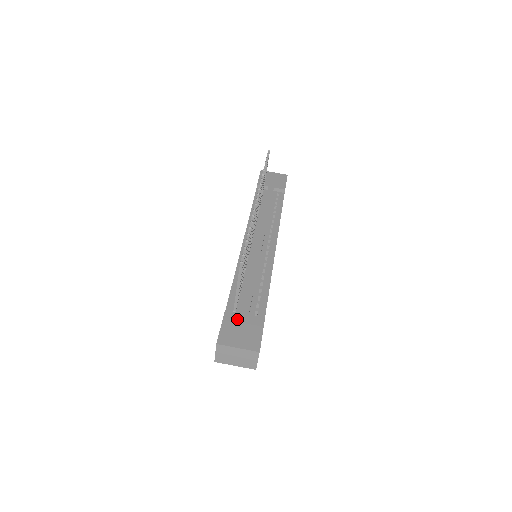
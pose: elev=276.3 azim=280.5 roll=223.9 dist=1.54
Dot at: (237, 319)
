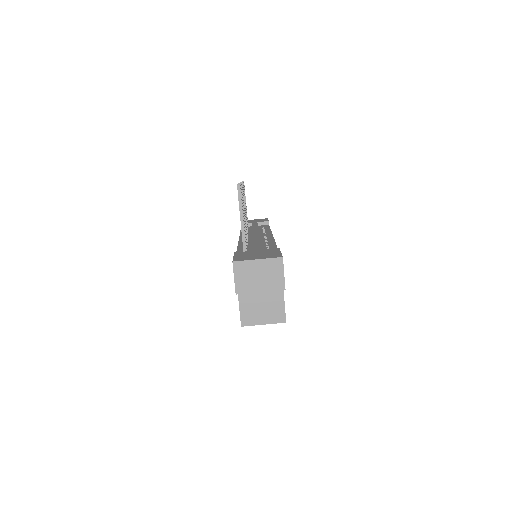
Dot at: (249, 252)
